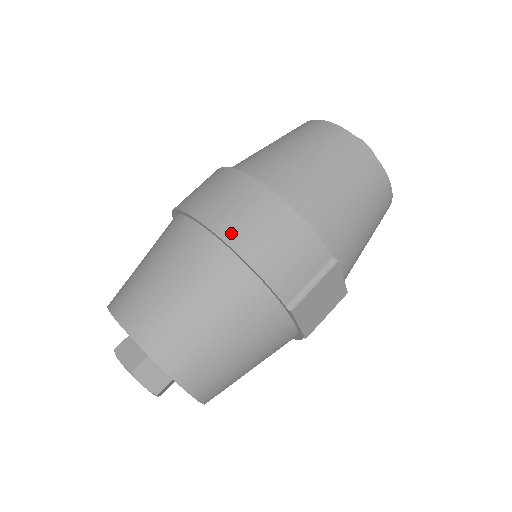
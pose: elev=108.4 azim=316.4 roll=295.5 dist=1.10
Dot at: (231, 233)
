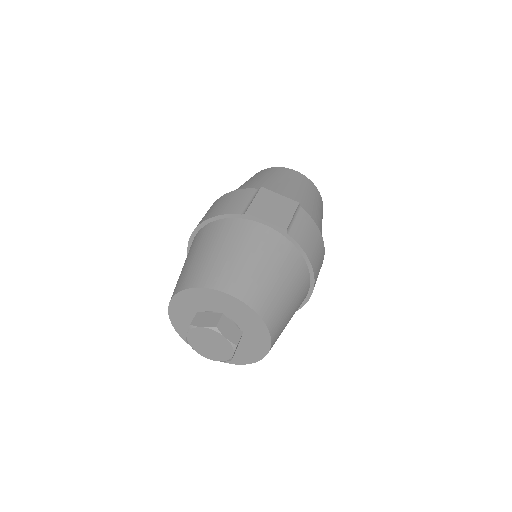
Dot at: occluded
